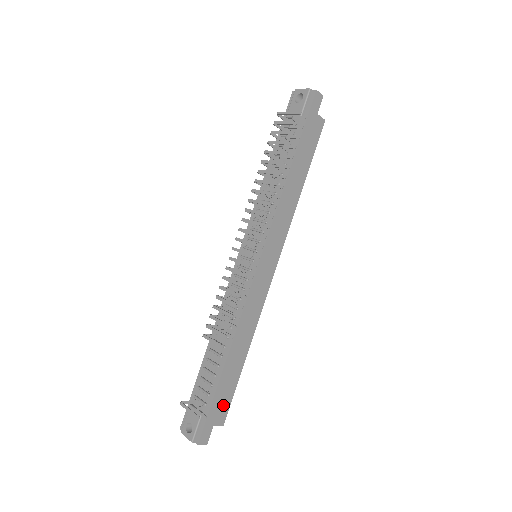
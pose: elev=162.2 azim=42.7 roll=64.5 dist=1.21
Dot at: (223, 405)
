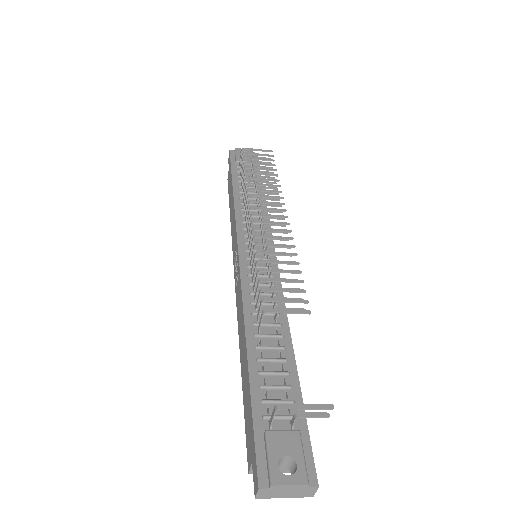
Dot at: occluded
